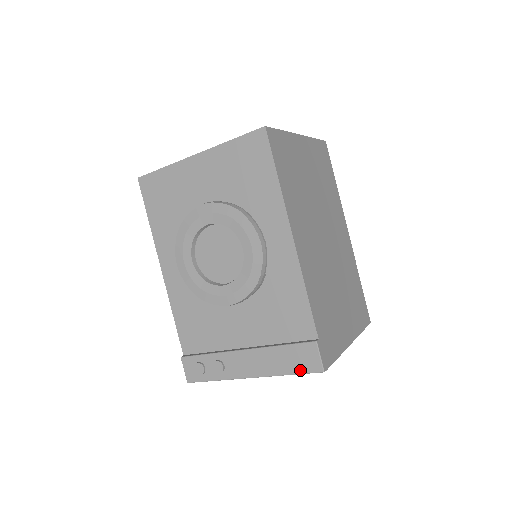
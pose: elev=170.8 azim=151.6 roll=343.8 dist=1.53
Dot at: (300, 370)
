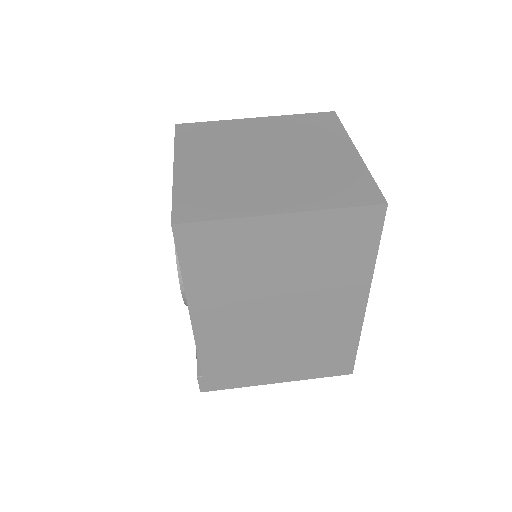
Dot at: occluded
